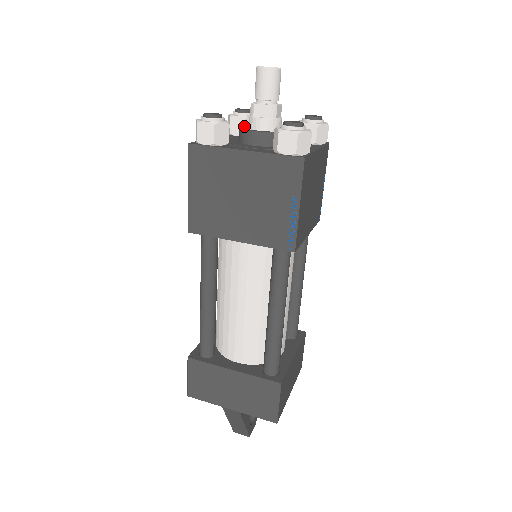
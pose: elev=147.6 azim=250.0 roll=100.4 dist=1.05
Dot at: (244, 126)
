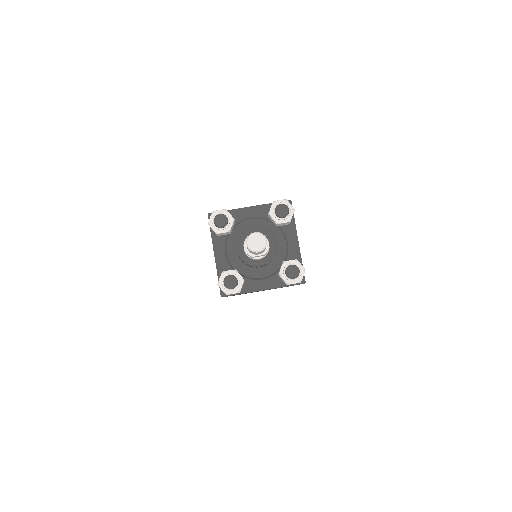
Dot at: (238, 248)
